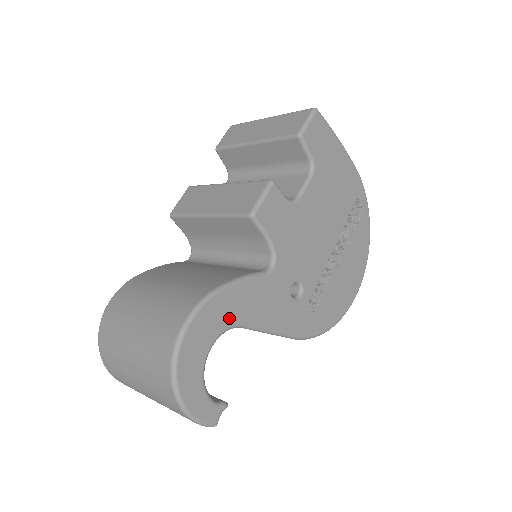
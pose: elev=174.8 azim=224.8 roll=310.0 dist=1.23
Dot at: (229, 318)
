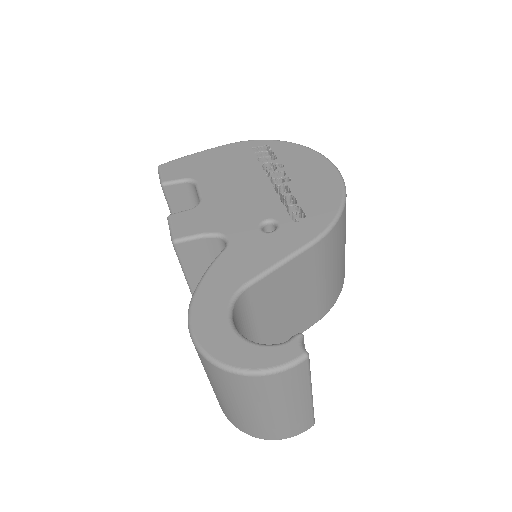
Dot at: (224, 294)
